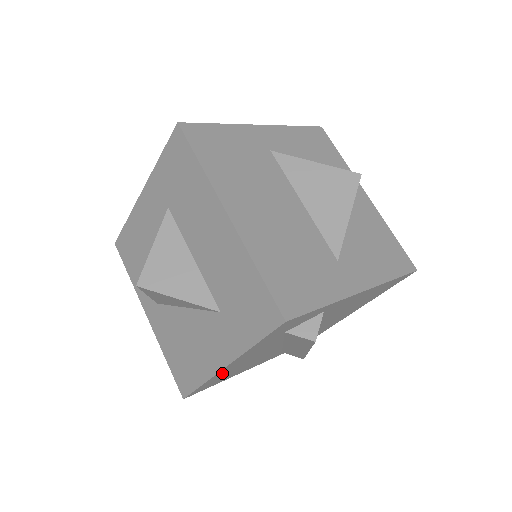
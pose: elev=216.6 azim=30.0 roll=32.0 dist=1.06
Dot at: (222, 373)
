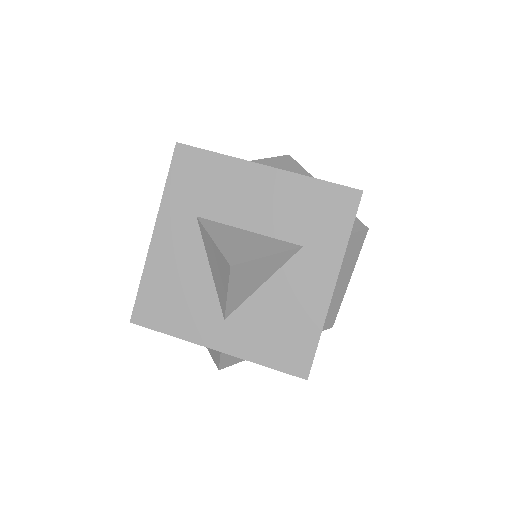
Dot at: occluded
